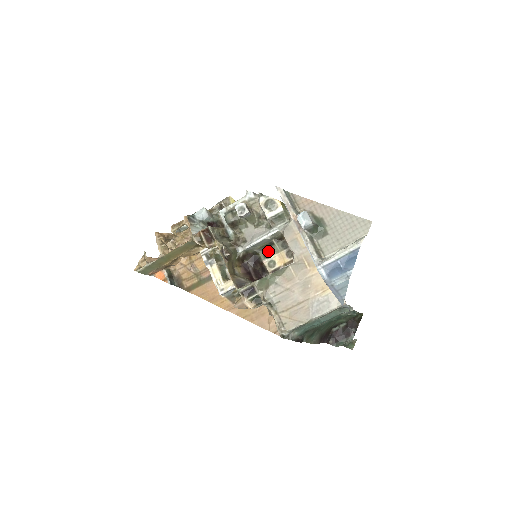
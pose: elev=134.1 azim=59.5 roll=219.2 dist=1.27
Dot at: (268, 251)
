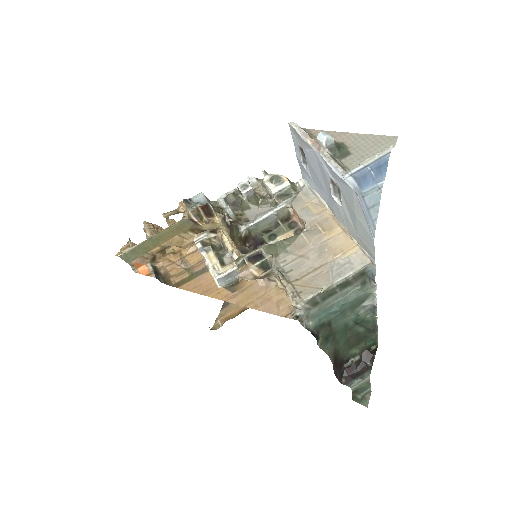
Dot at: (273, 233)
